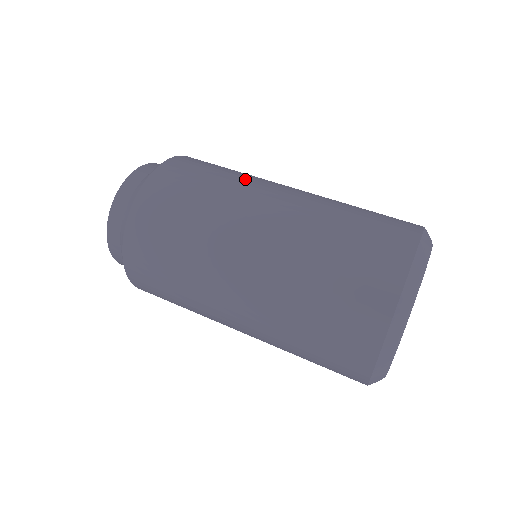
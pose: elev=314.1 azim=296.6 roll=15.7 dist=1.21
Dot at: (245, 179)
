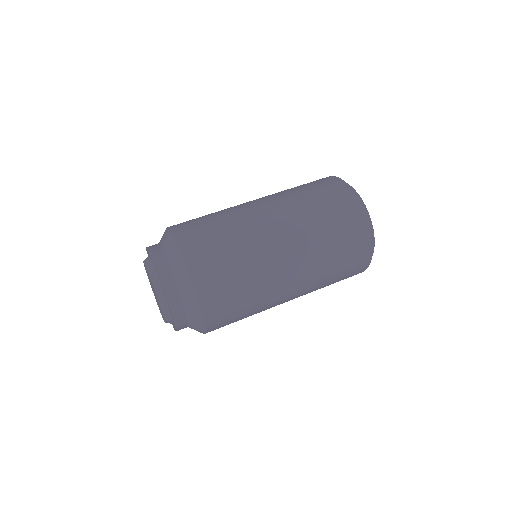
Dot at: occluded
